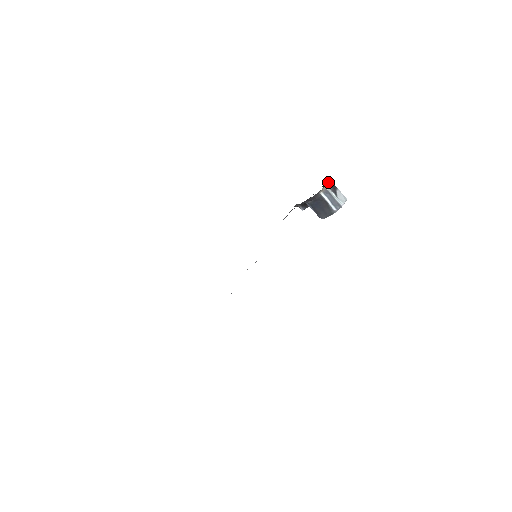
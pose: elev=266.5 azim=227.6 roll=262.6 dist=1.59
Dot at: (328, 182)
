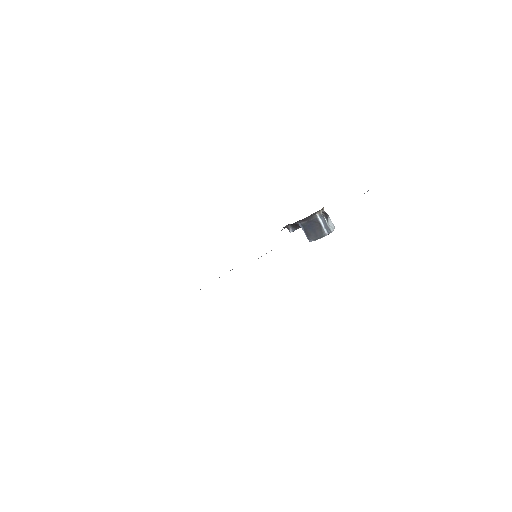
Dot at: occluded
